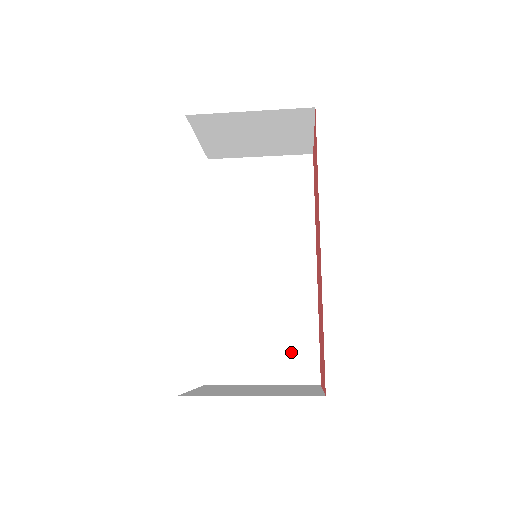
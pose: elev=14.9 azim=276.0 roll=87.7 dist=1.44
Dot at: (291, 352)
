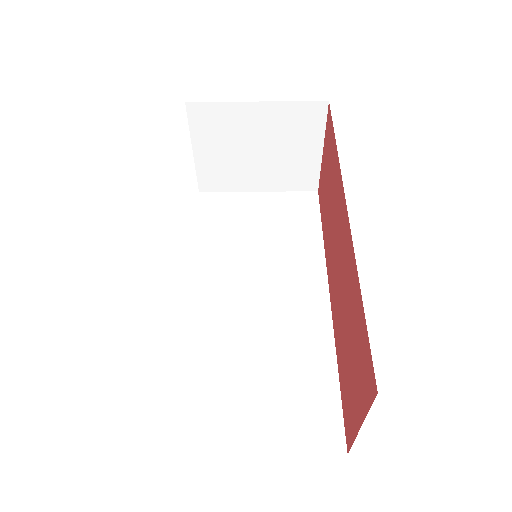
Dot at: (299, 404)
